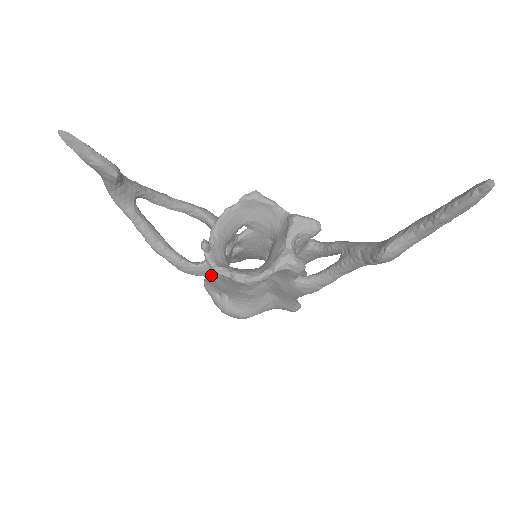
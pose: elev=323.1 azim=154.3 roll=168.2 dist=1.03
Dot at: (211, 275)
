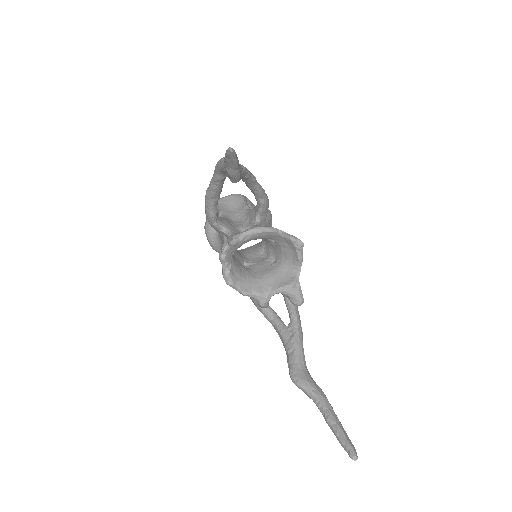
Dot at: occluded
